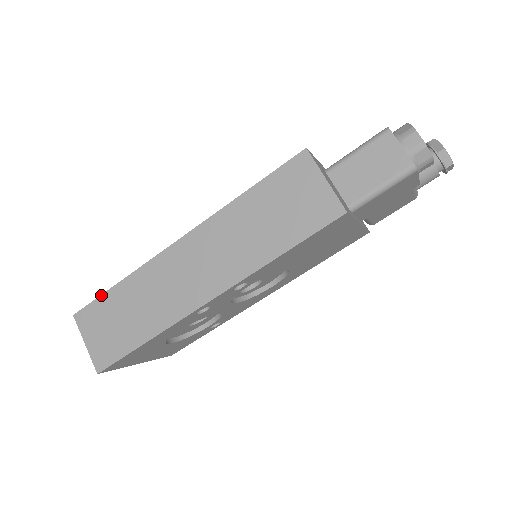
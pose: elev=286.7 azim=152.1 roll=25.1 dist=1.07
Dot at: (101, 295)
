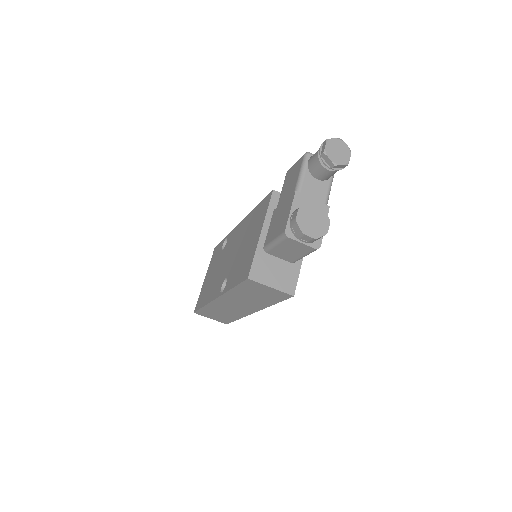
Dot at: (199, 309)
